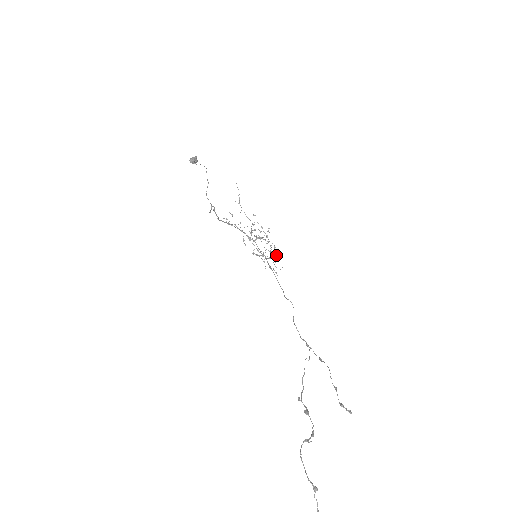
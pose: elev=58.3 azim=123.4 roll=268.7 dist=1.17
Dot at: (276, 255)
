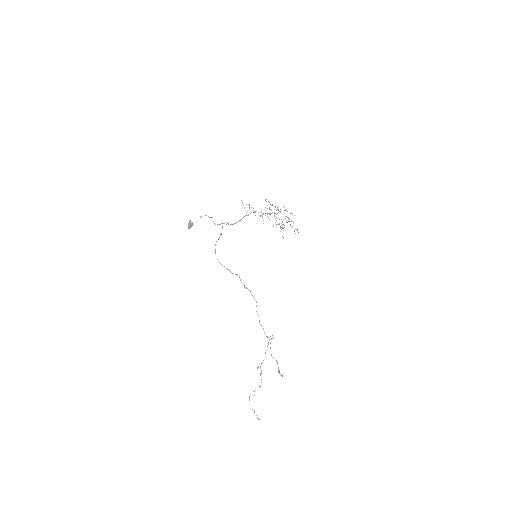
Dot at: occluded
